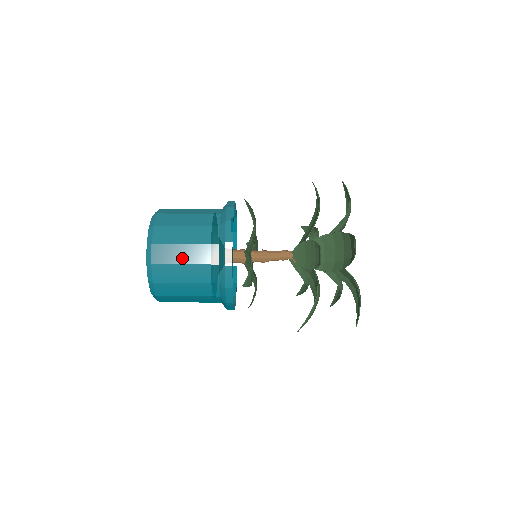
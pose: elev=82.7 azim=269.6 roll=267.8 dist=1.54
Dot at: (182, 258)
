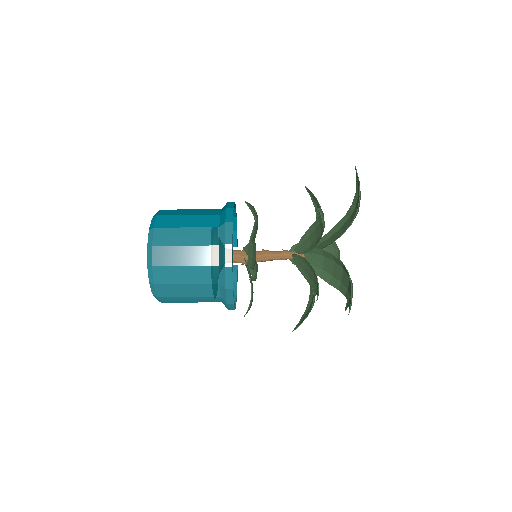
Dot at: (185, 293)
